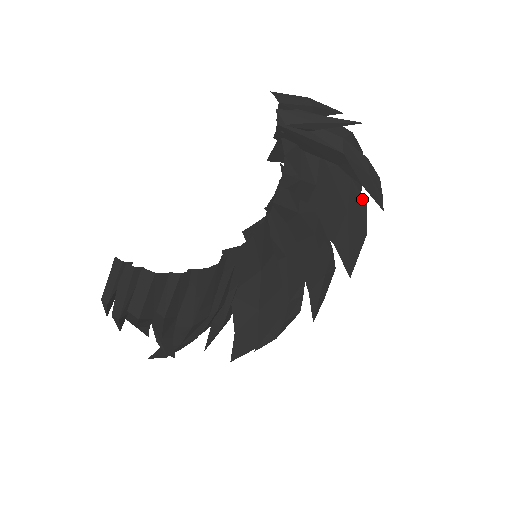
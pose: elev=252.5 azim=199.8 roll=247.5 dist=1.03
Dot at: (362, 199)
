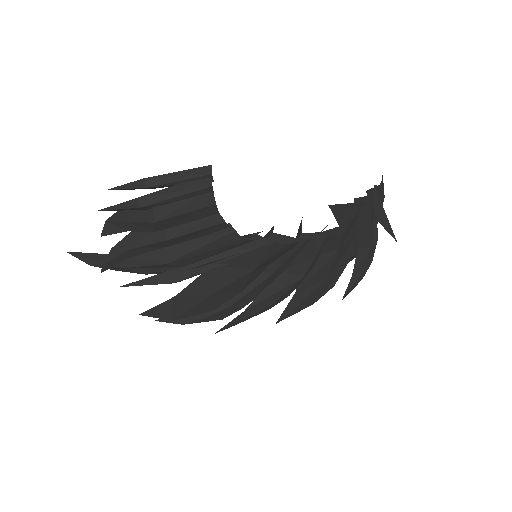
Dot at: (336, 281)
